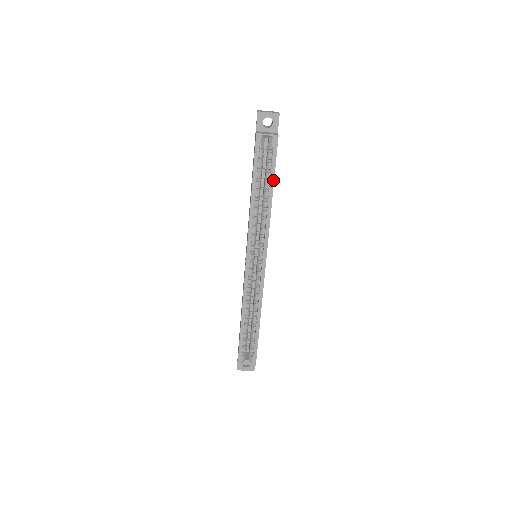
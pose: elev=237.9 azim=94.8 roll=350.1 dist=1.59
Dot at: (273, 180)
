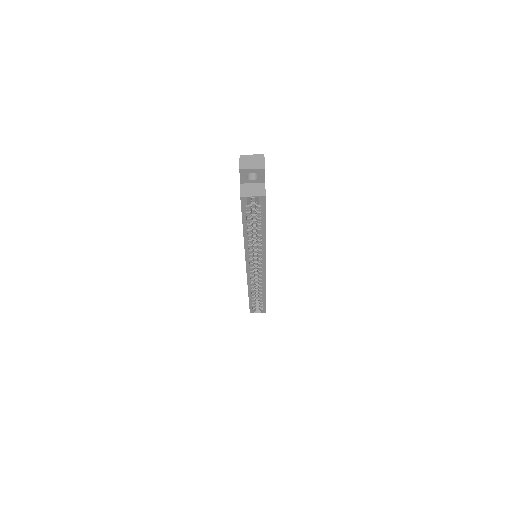
Dot at: (264, 224)
